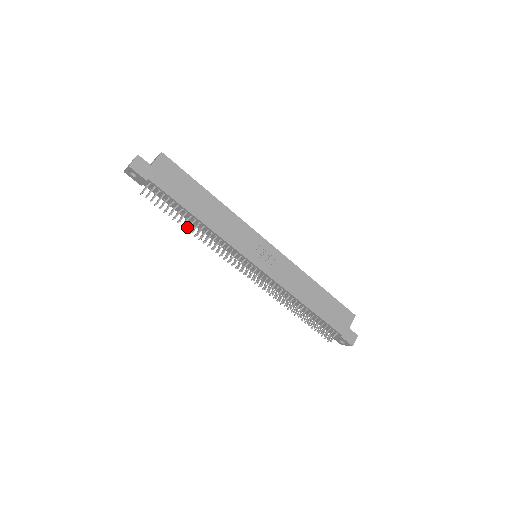
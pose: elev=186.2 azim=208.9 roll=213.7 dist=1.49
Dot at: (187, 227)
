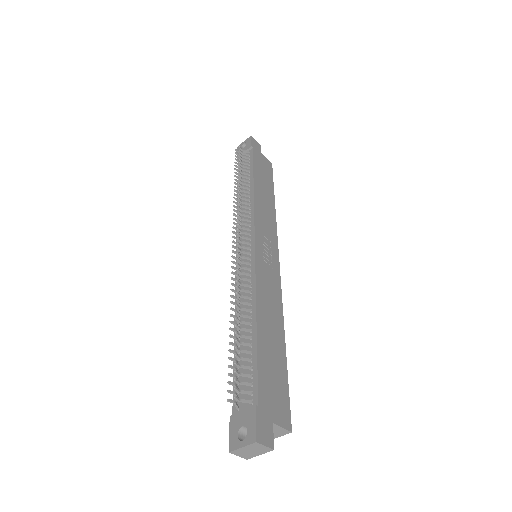
Dot at: (237, 183)
